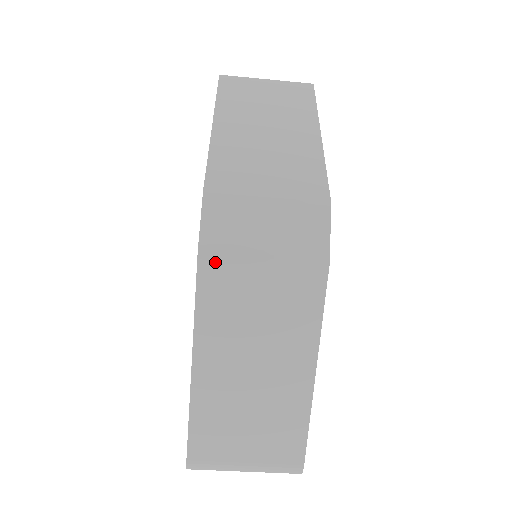
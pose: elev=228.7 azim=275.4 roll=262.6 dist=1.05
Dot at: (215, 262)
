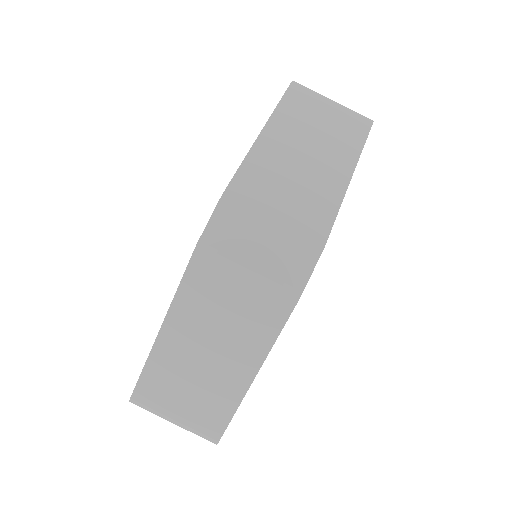
Dot at: (207, 259)
